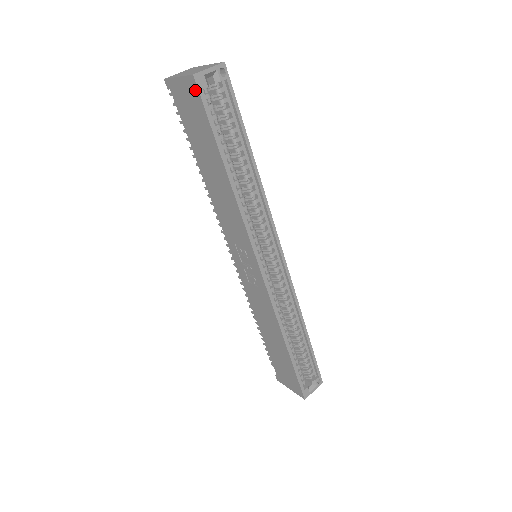
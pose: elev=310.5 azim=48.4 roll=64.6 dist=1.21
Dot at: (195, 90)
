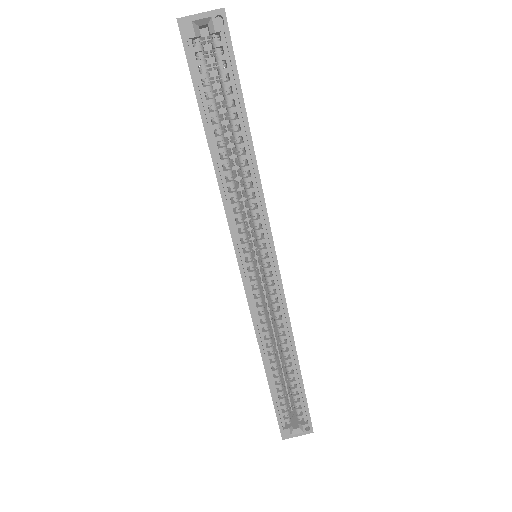
Dot at: (182, 39)
